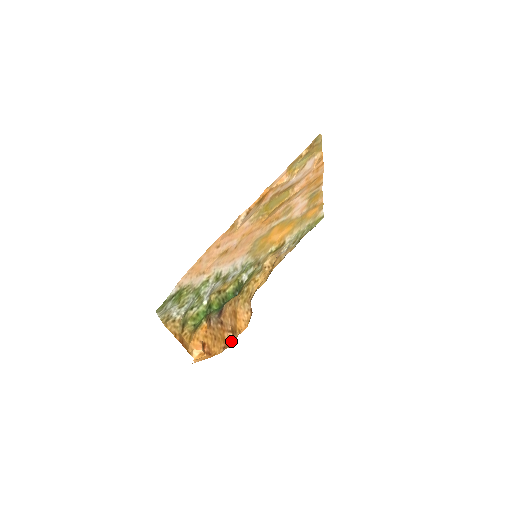
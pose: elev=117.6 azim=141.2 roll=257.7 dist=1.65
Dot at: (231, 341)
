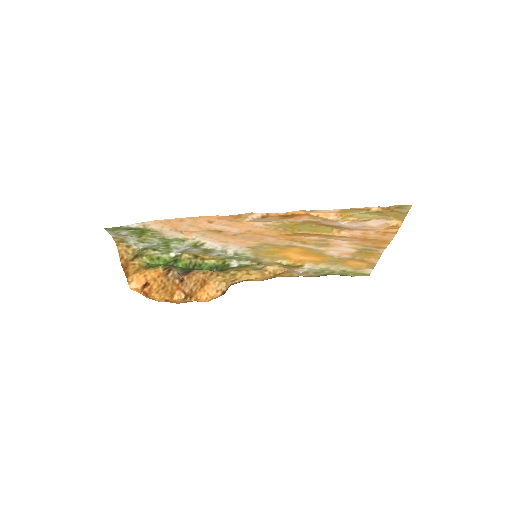
Dot at: (180, 301)
